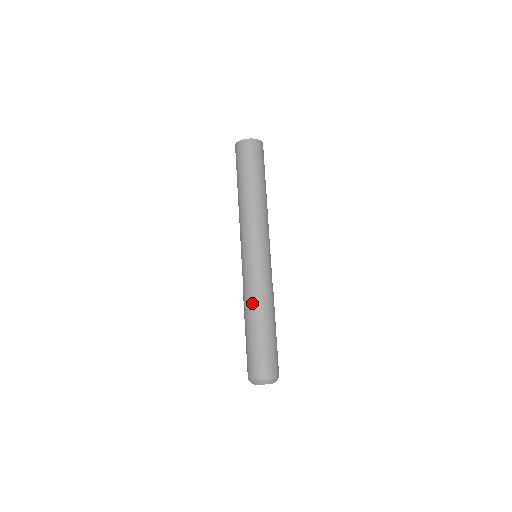
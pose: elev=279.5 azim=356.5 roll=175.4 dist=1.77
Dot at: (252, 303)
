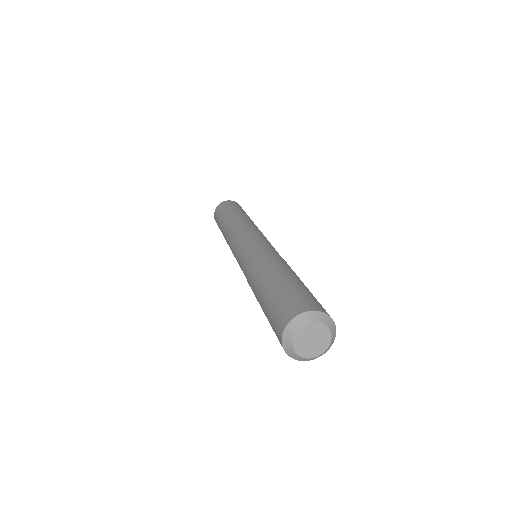
Dot at: (264, 262)
